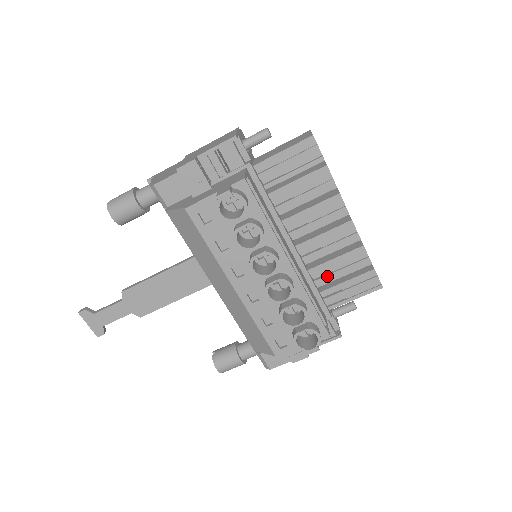
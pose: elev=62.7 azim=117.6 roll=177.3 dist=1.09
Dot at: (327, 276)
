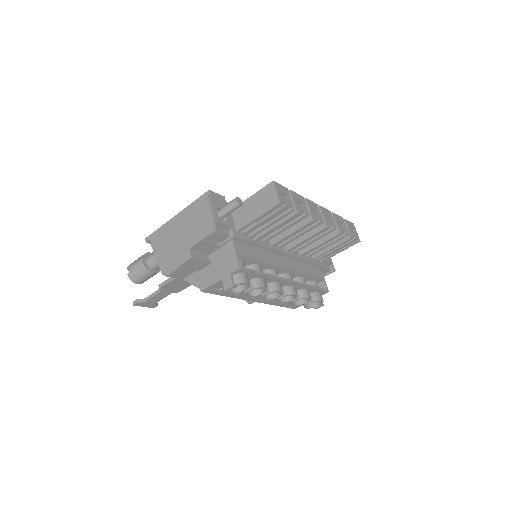
Dot at: (316, 252)
